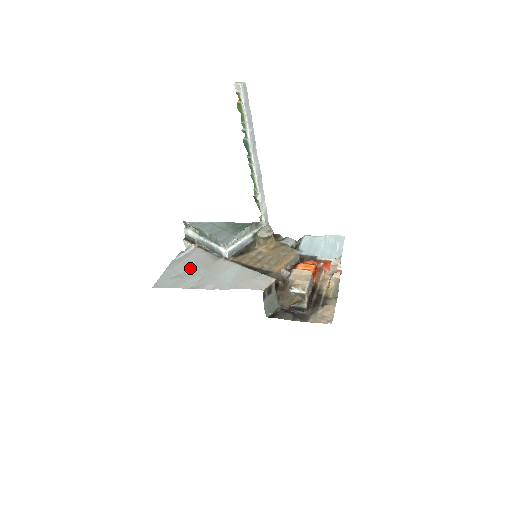
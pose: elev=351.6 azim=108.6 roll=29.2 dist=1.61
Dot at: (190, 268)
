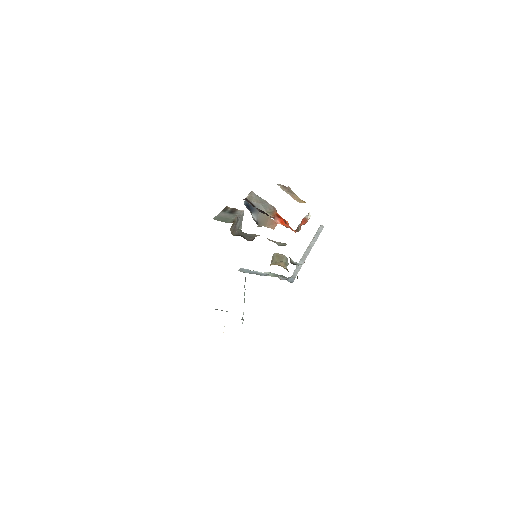
Dot at: occluded
